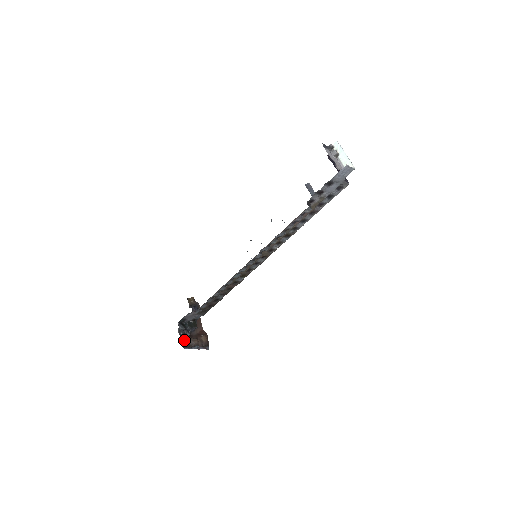
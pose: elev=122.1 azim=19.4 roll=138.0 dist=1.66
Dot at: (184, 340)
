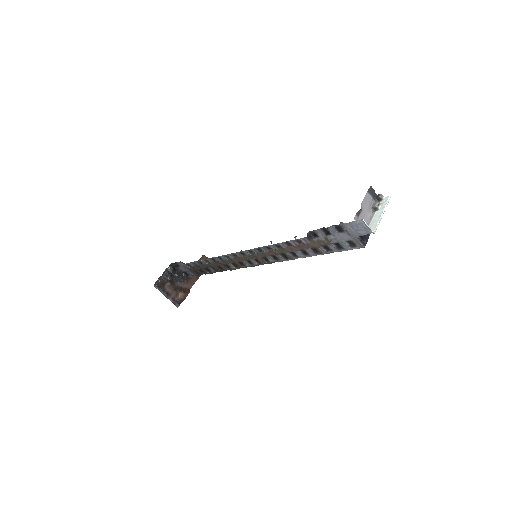
Dot at: (162, 280)
